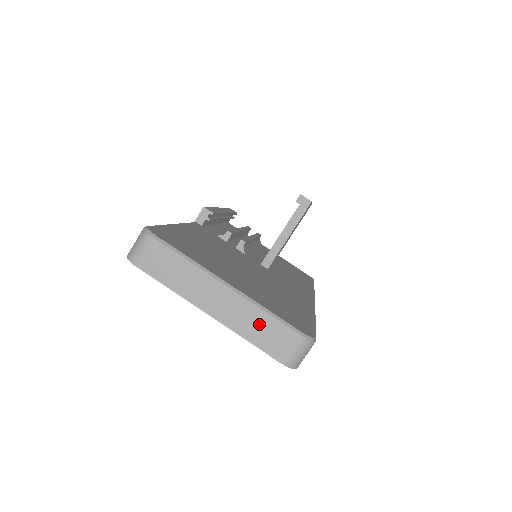
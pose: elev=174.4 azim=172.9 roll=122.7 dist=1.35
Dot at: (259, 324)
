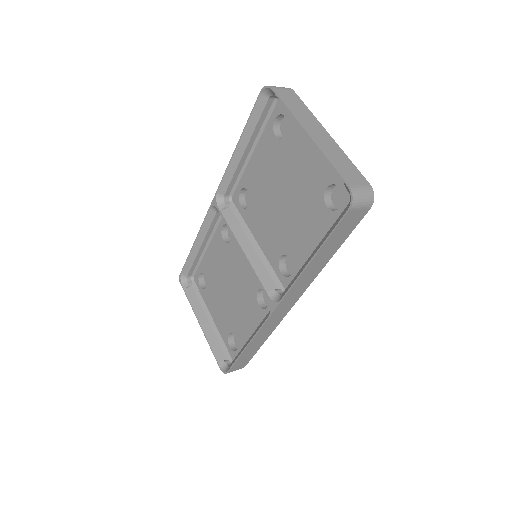
Dot at: (342, 161)
